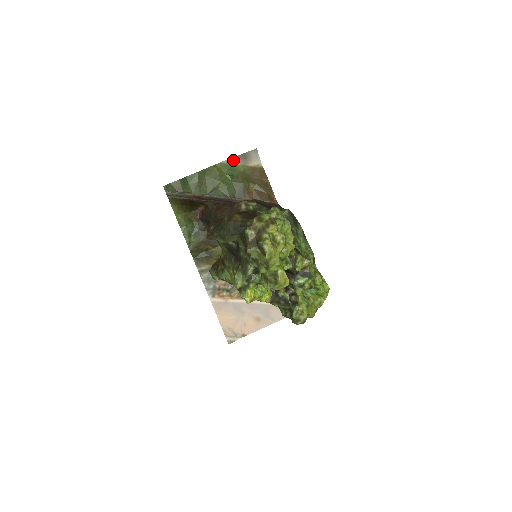
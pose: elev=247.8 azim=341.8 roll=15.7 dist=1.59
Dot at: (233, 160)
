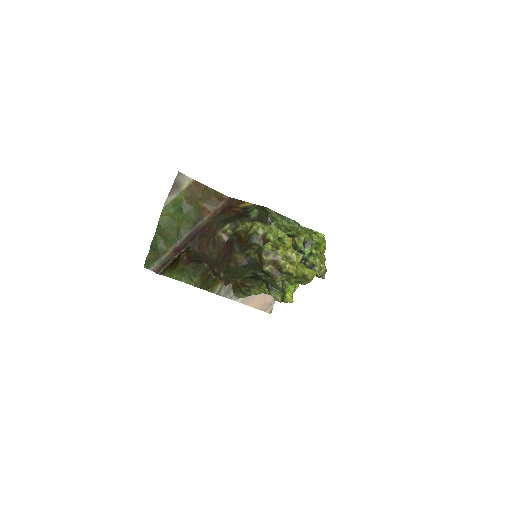
Dot at: (170, 197)
